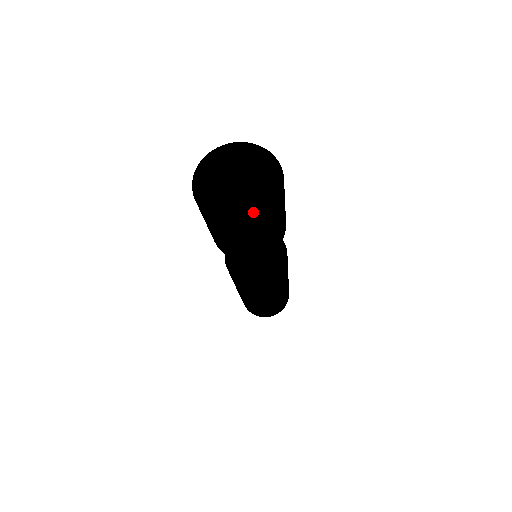
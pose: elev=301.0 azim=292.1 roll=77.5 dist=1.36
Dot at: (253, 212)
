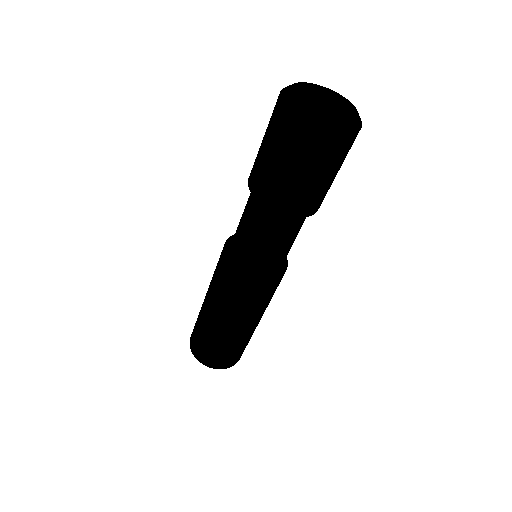
Dot at: (309, 113)
